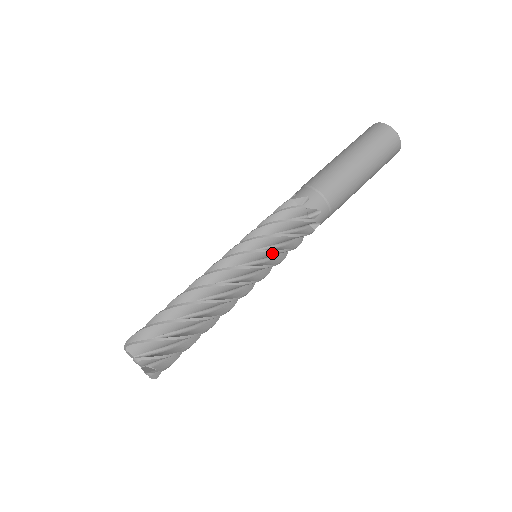
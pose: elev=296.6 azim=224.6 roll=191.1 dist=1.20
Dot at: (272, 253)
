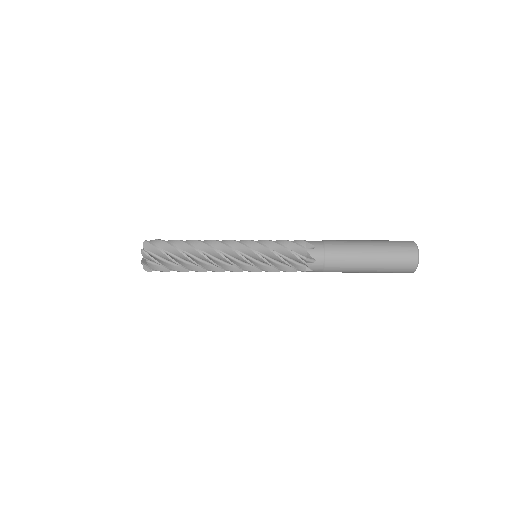
Dot at: (262, 270)
